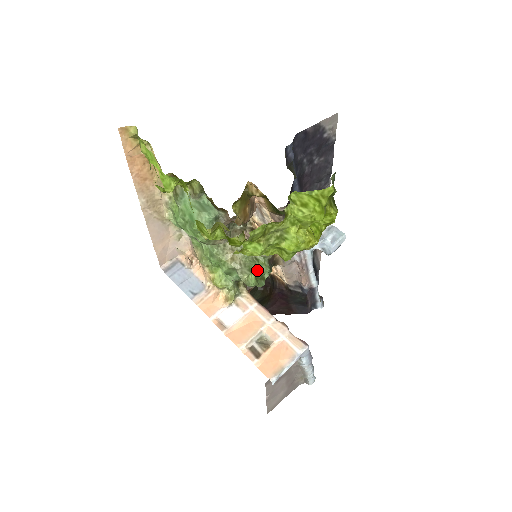
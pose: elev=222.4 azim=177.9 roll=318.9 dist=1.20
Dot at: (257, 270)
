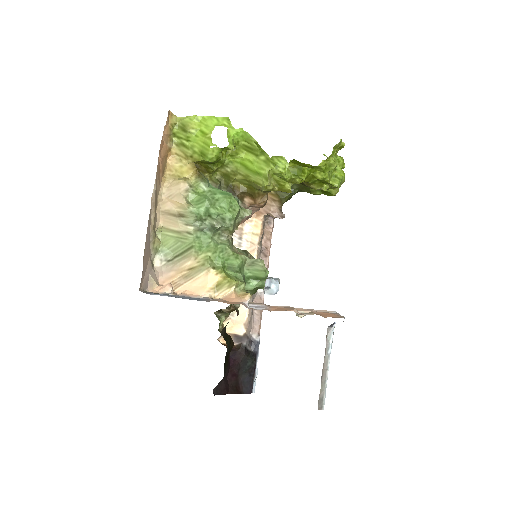
Dot at: occluded
